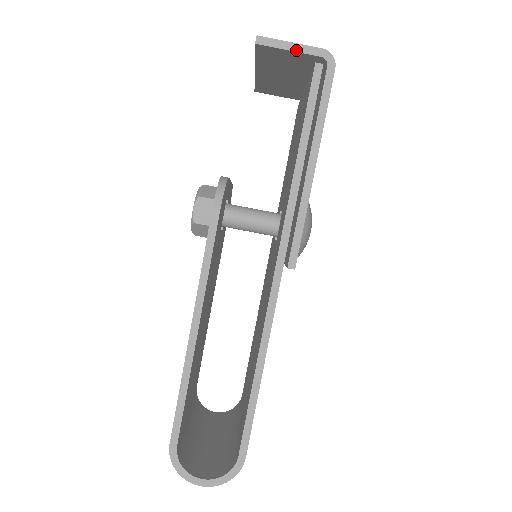
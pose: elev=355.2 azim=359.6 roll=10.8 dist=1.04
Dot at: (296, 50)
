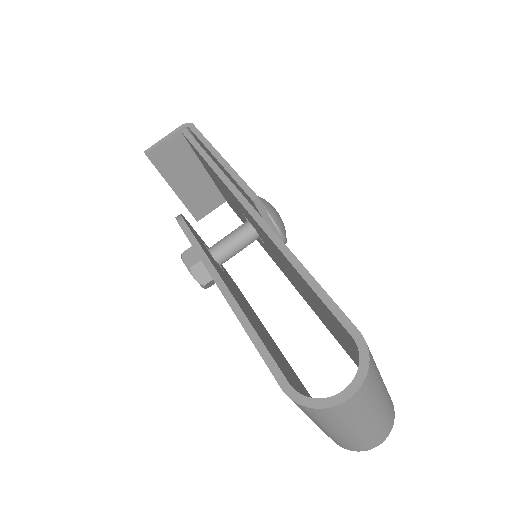
Dot at: (168, 138)
